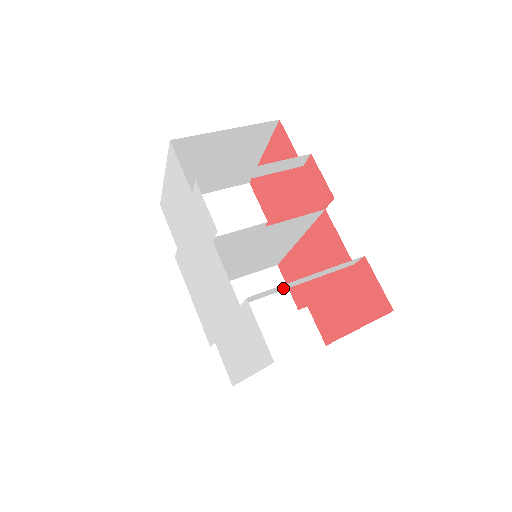
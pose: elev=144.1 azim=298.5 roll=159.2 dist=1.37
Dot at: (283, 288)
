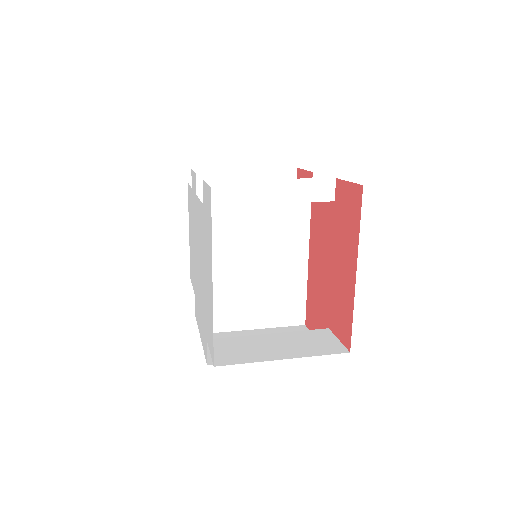
Dot at: (249, 196)
